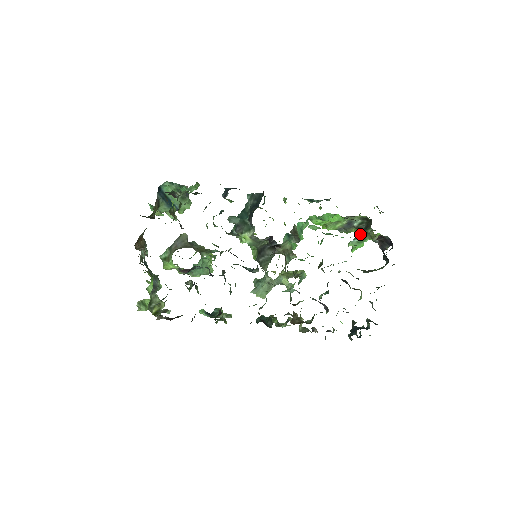
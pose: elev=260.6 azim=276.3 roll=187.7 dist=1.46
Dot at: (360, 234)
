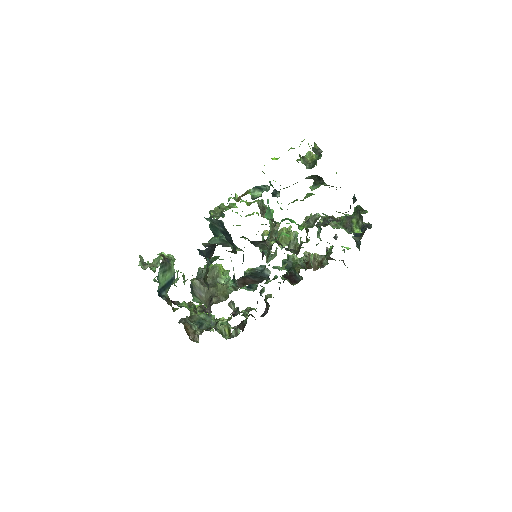
Dot at: (316, 182)
